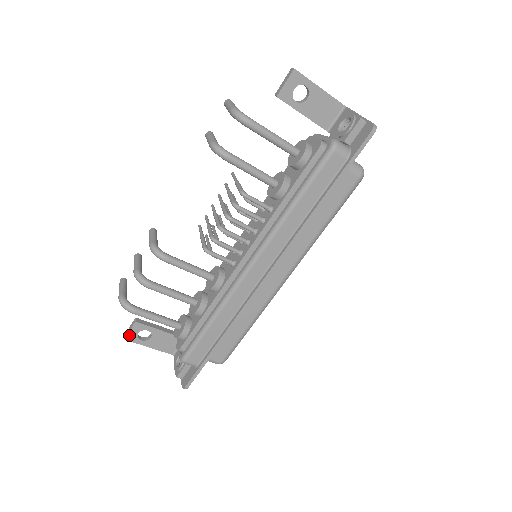
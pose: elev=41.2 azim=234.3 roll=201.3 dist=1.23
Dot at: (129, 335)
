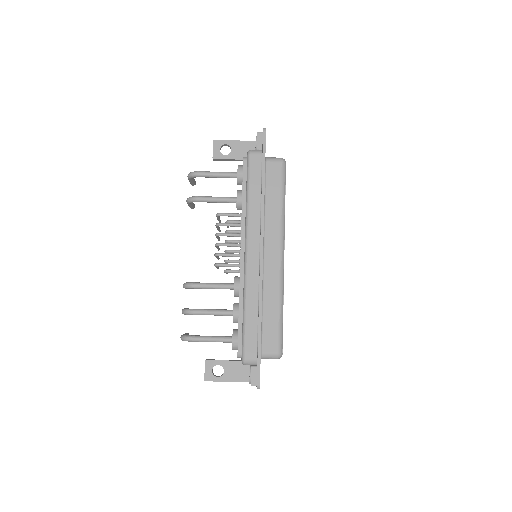
Dot at: (206, 375)
